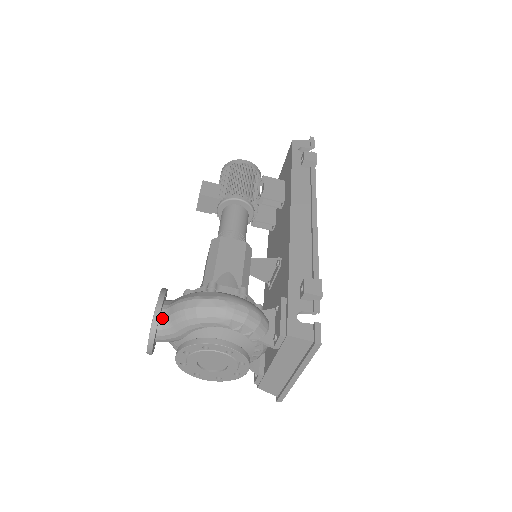
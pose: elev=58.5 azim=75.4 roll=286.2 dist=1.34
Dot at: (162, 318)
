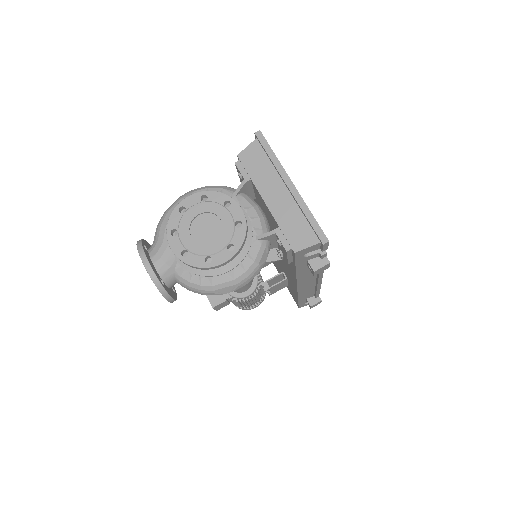
Dot at: (150, 247)
